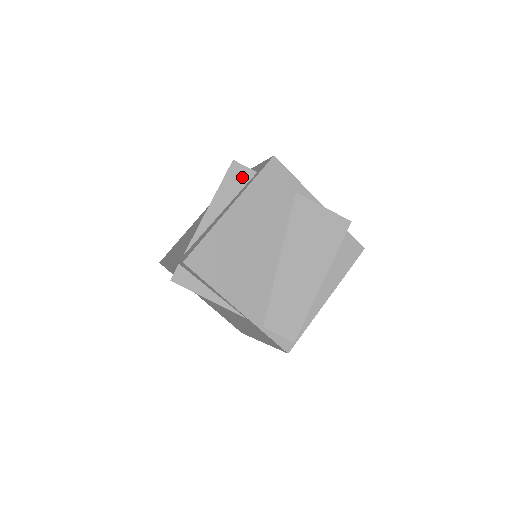
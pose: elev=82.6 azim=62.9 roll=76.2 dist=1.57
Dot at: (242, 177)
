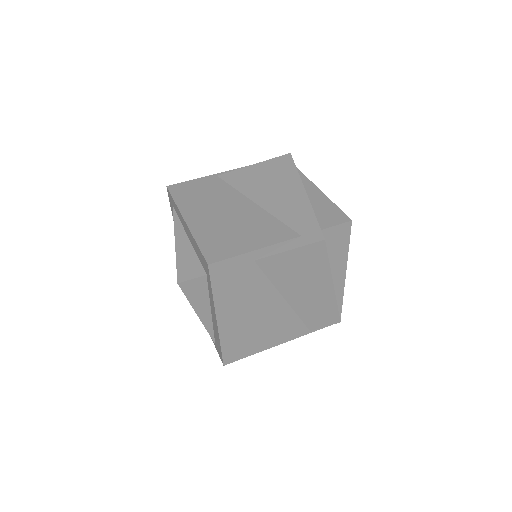
Dot at: (199, 286)
